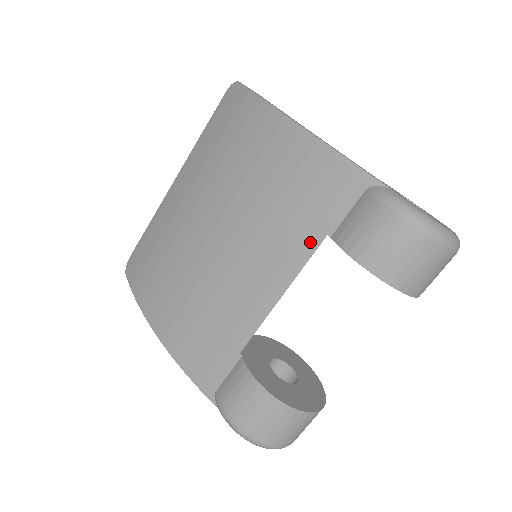
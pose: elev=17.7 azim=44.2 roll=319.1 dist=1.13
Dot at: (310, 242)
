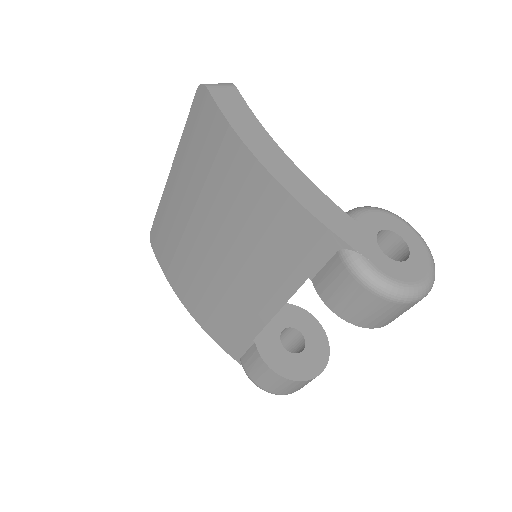
Dot at: (294, 280)
